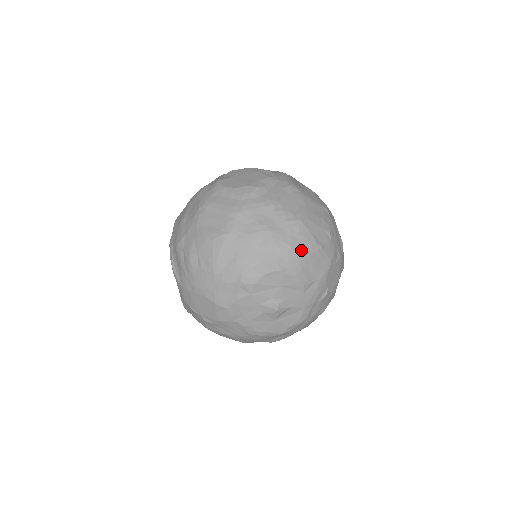
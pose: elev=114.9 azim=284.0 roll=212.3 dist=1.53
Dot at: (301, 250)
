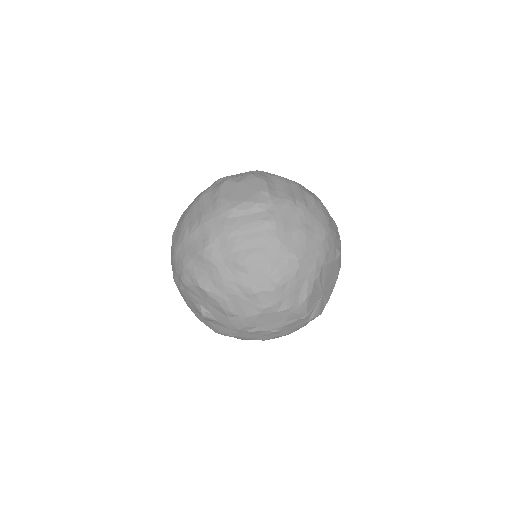
Dot at: (230, 285)
